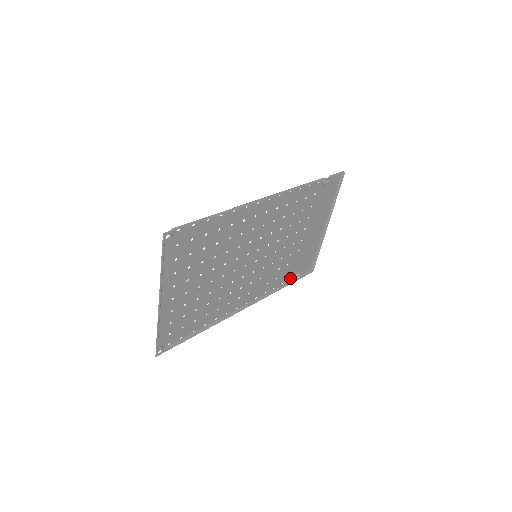
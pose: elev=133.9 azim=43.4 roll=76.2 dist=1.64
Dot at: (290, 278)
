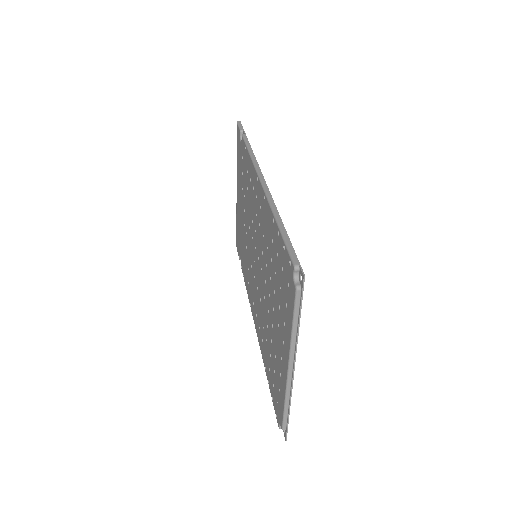
Dot at: occluded
